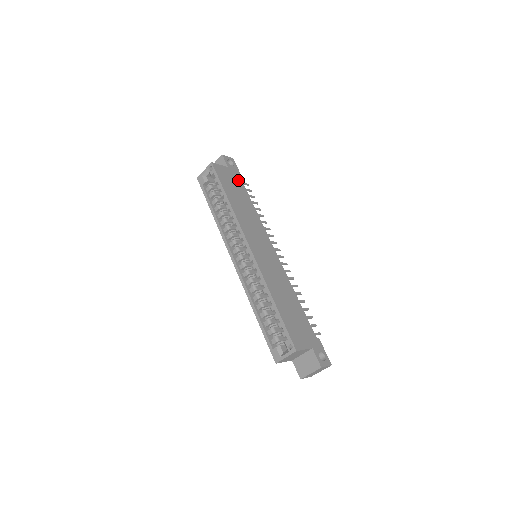
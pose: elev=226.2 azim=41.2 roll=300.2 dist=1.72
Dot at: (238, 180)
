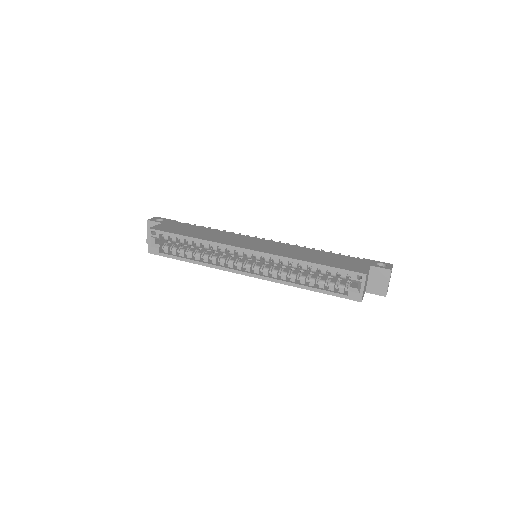
Dot at: (179, 224)
